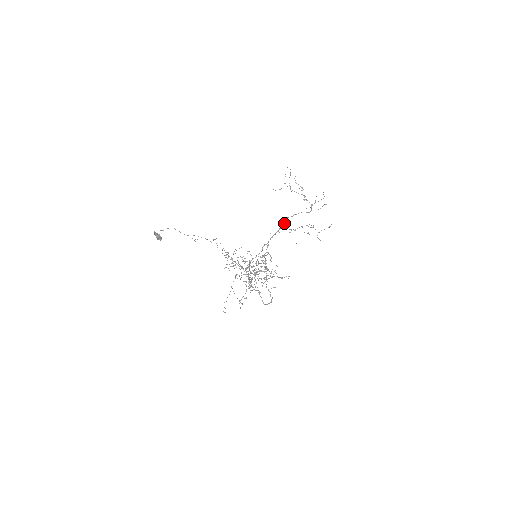
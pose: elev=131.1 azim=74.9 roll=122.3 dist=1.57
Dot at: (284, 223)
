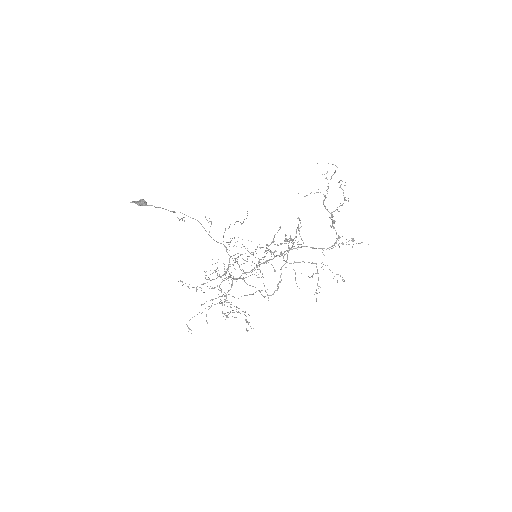
Dot at: (284, 252)
